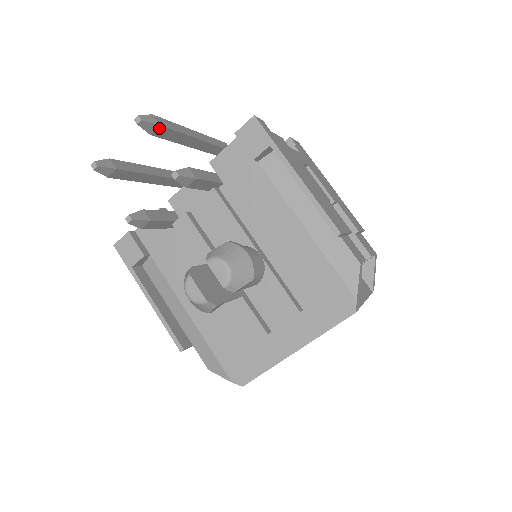
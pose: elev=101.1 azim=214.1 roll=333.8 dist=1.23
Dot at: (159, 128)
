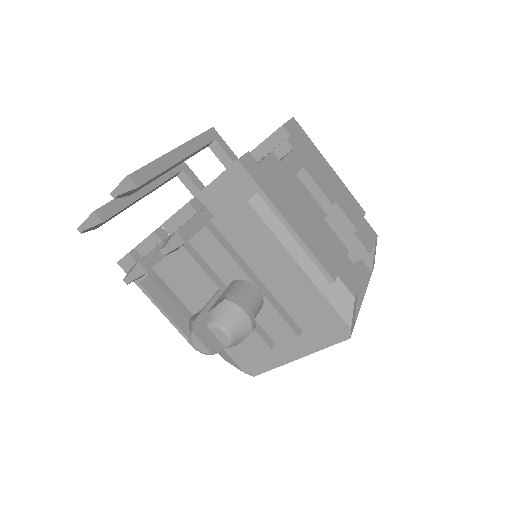
Dot at: (138, 188)
